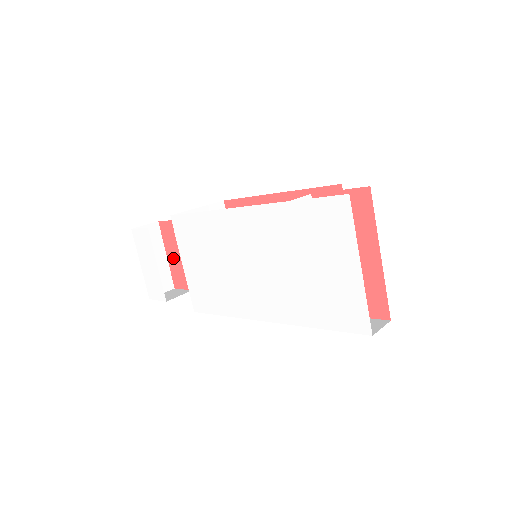
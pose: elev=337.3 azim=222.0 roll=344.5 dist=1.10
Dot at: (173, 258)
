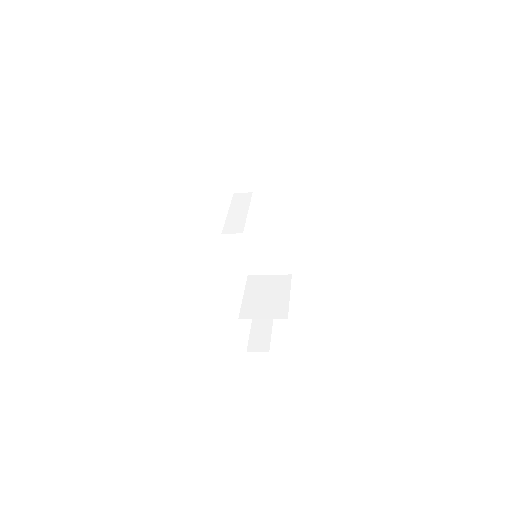
Dot at: occluded
